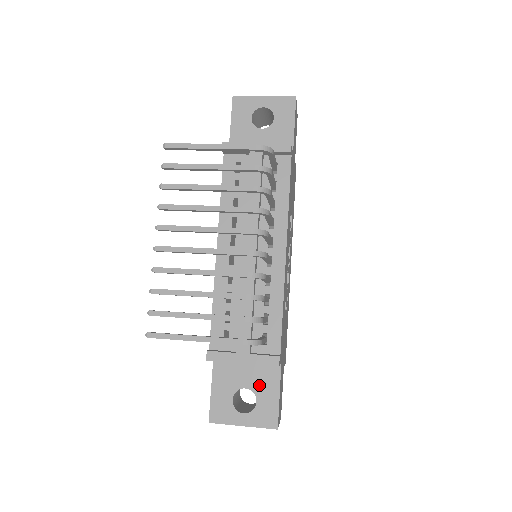
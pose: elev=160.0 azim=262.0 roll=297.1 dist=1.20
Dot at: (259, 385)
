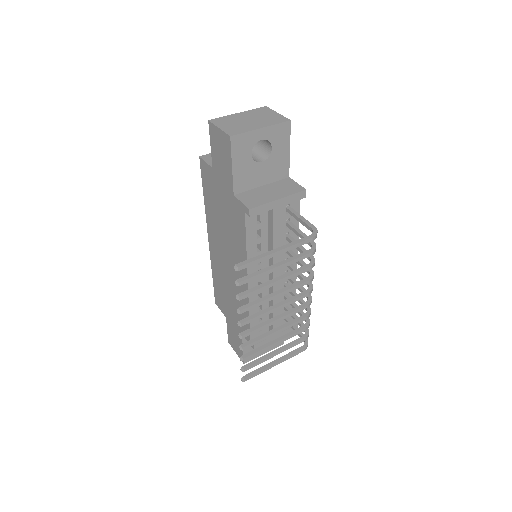
Dot at: occluded
